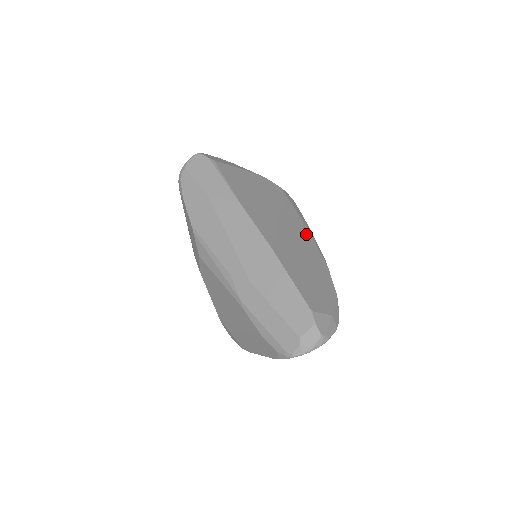
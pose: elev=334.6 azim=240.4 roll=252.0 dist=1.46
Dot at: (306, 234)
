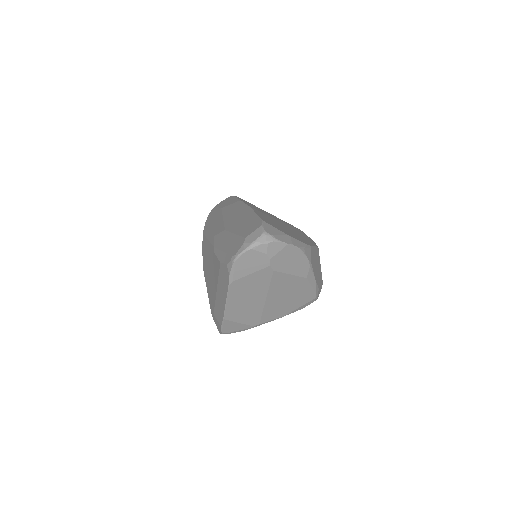
Dot at: (305, 236)
